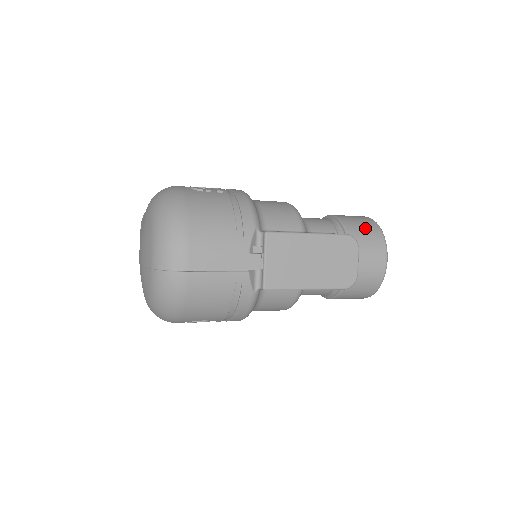
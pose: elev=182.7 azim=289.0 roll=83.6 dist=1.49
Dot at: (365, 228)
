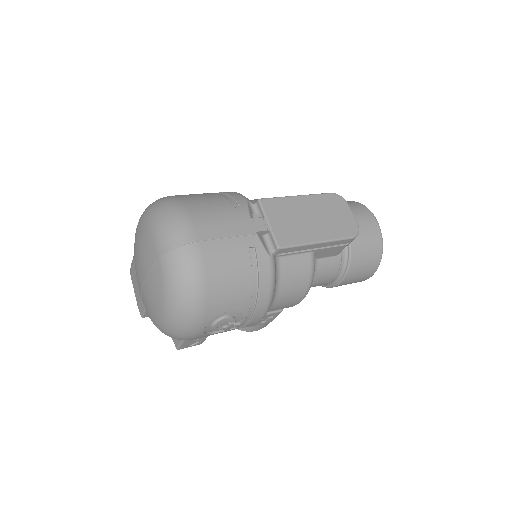
Dot at: occluded
